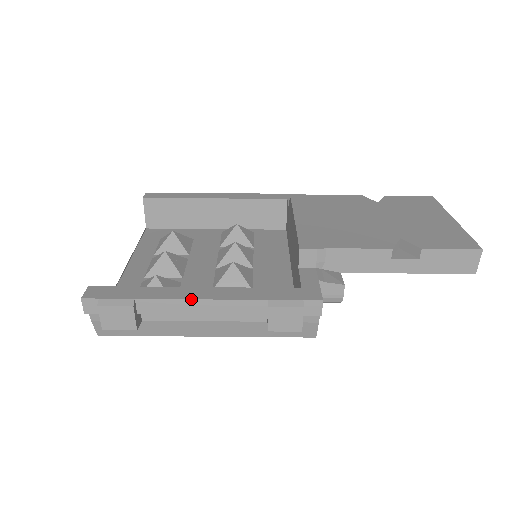
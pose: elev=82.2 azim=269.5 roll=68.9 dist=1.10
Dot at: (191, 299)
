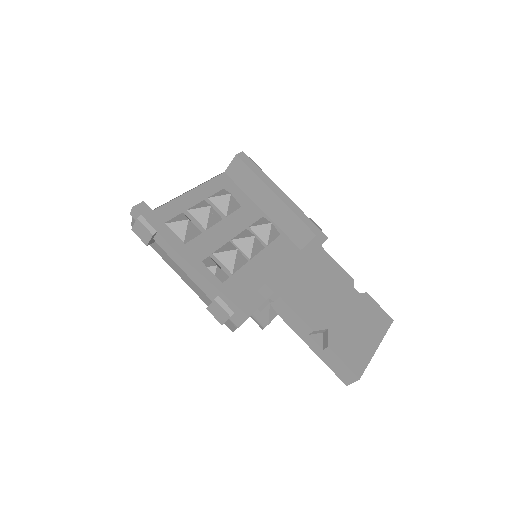
Dot at: (183, 258)
